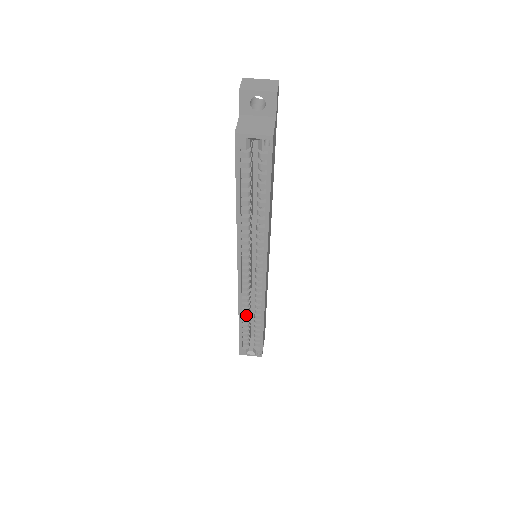
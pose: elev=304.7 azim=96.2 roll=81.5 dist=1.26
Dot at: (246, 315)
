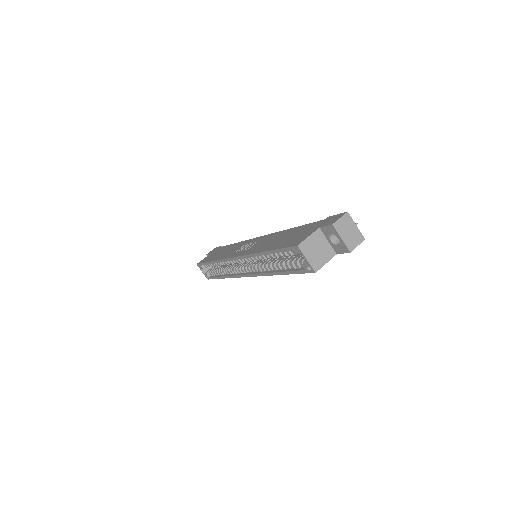
Dot at: (219, 264)
